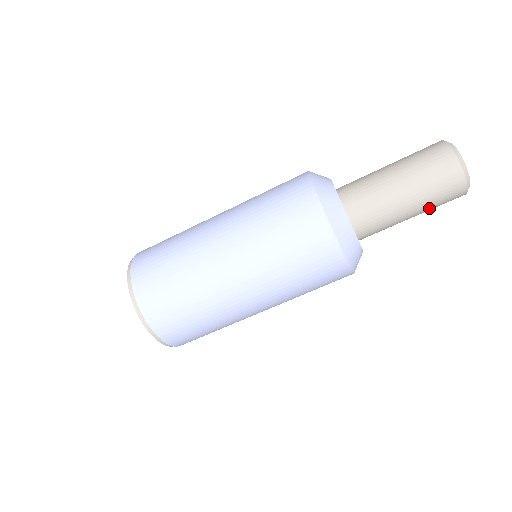
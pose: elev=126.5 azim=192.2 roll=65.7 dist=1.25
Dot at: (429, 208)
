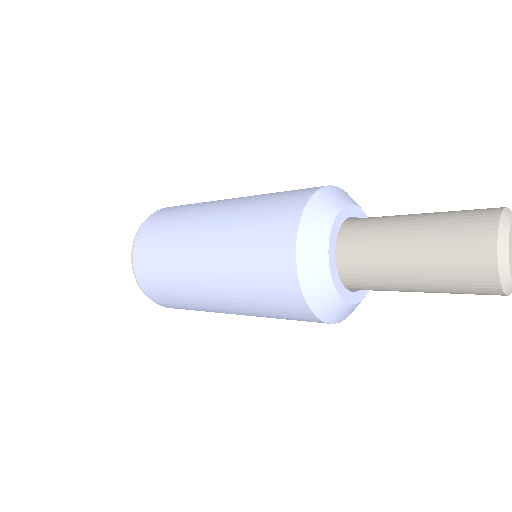
Dot at: occluded
